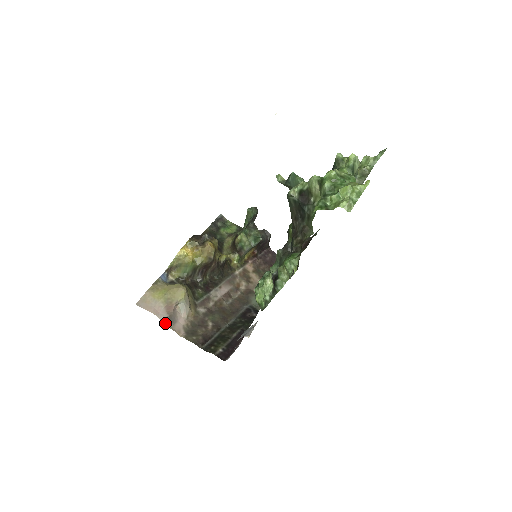
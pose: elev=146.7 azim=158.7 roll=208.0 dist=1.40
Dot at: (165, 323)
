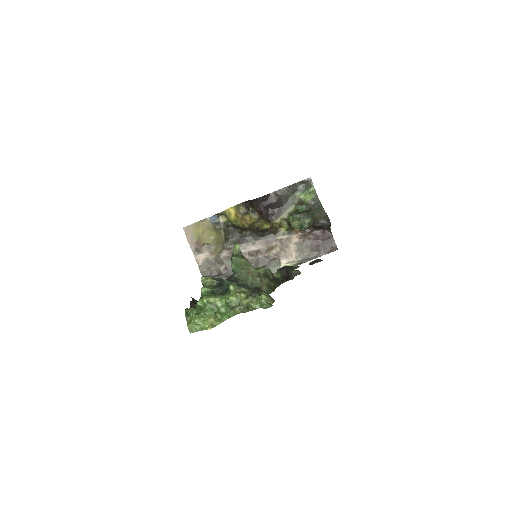
Dot at: (193, 250)
